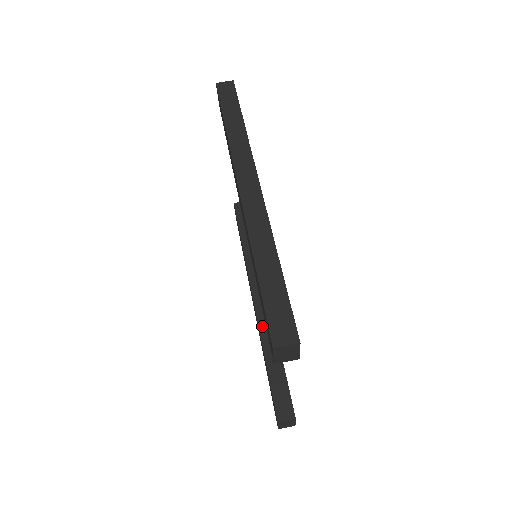
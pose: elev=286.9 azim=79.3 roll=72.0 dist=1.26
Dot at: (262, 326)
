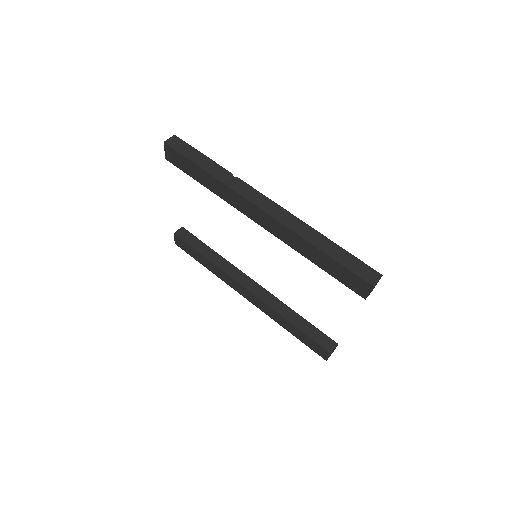
Dot at: (271, 305)
